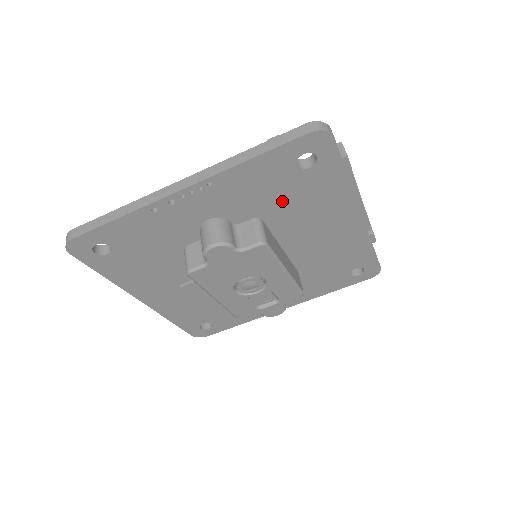
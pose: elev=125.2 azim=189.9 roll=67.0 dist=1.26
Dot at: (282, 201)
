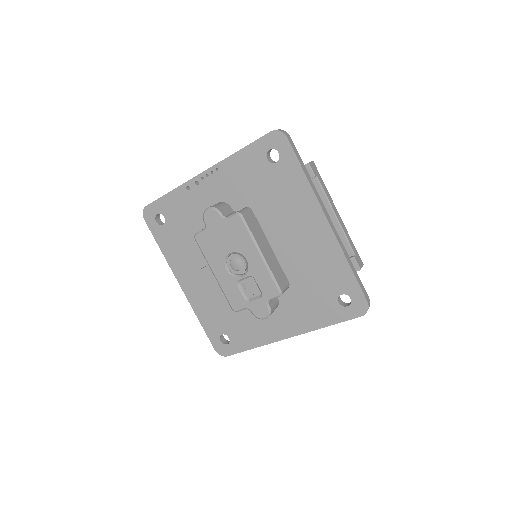
Dot at: (263, 193)
